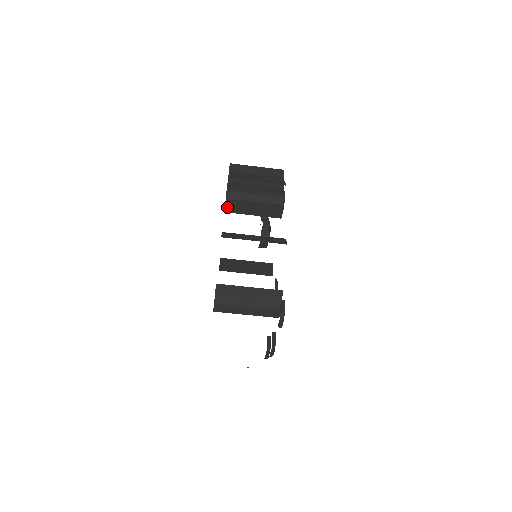
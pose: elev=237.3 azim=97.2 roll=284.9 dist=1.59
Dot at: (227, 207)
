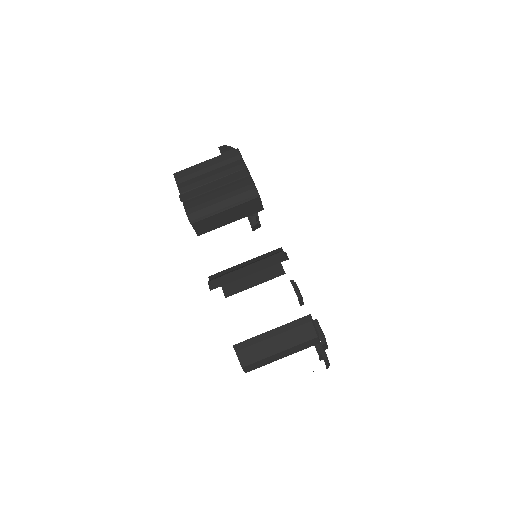
Dot at: (197, 231)
